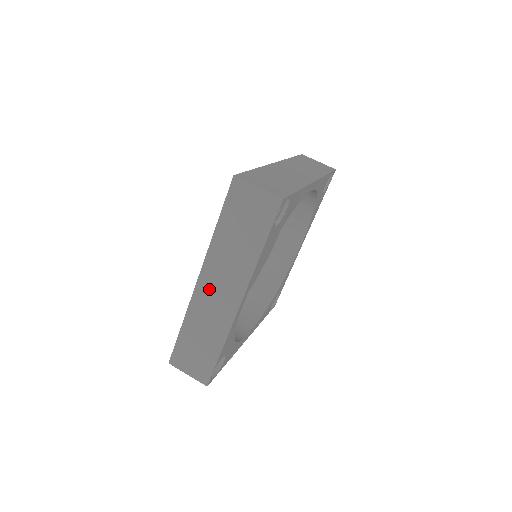
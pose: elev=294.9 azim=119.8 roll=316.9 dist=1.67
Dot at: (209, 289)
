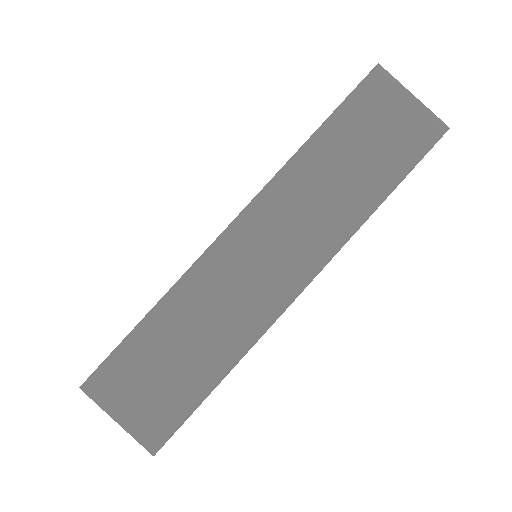
Dot at: occluded
